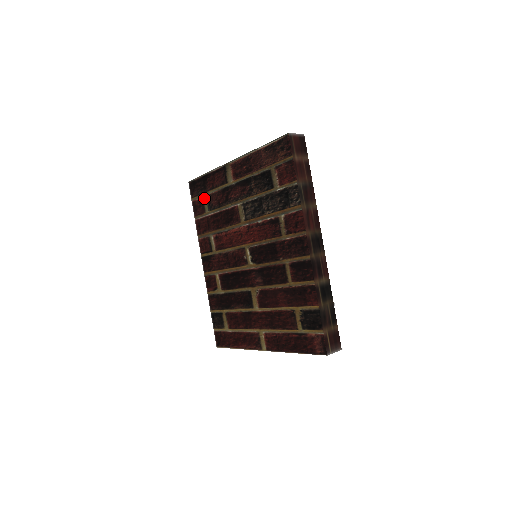
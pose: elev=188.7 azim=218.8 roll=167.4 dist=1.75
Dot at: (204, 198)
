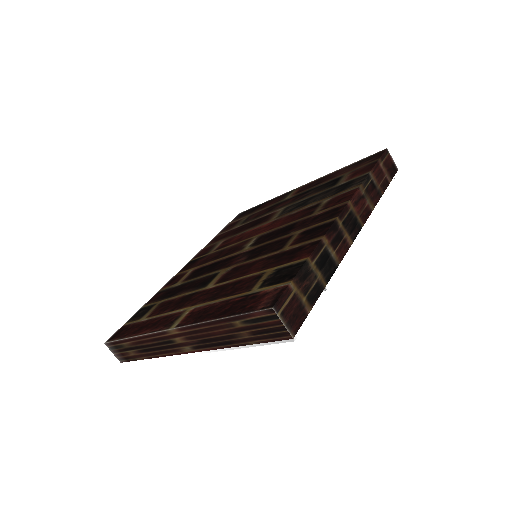
Dot at: (244, 218)
